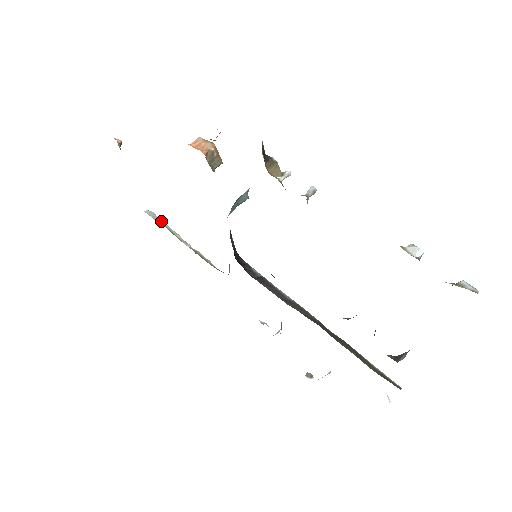
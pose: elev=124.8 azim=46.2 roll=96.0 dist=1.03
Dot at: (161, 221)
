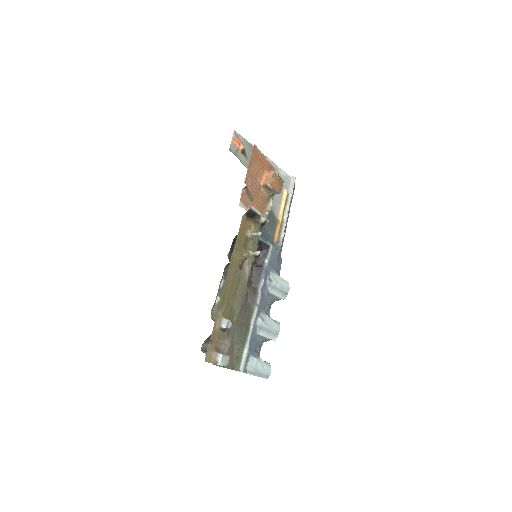
Dot at: (292, 189)
